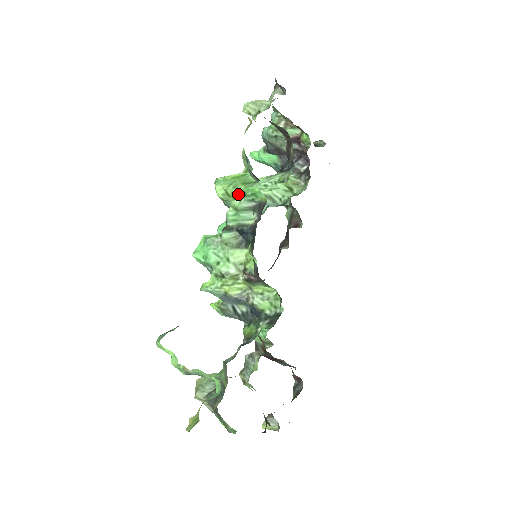
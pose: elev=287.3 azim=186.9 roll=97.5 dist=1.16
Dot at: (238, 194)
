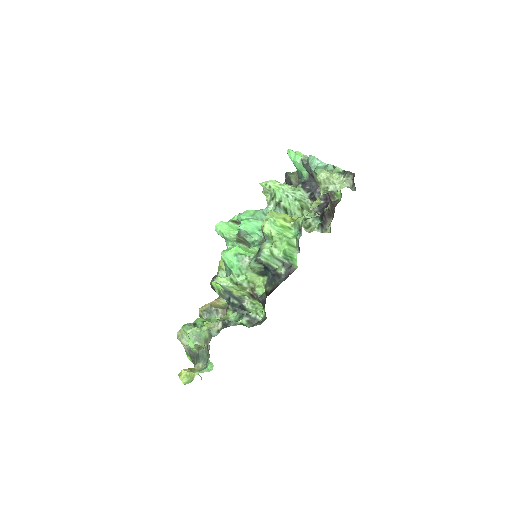
Dot at: (280, 246)
